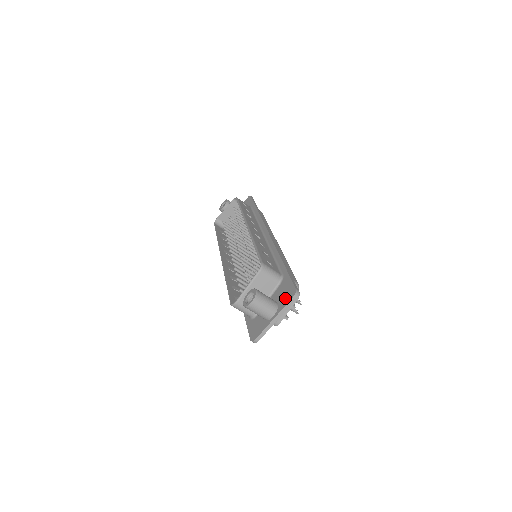
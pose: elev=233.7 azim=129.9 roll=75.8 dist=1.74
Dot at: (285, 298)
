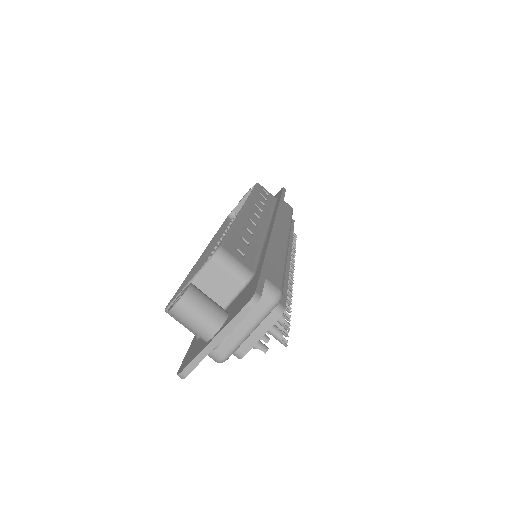
Dot at: (238, 306)
